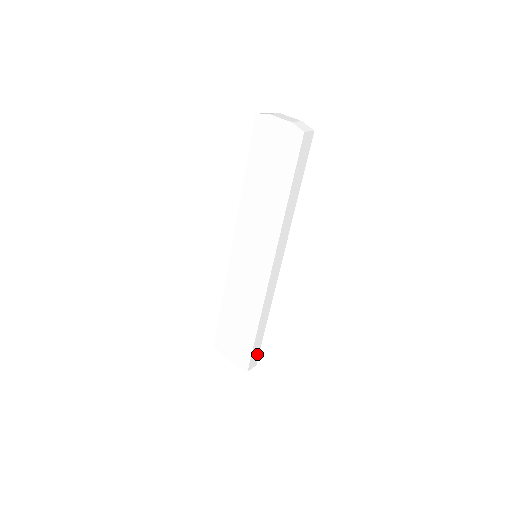
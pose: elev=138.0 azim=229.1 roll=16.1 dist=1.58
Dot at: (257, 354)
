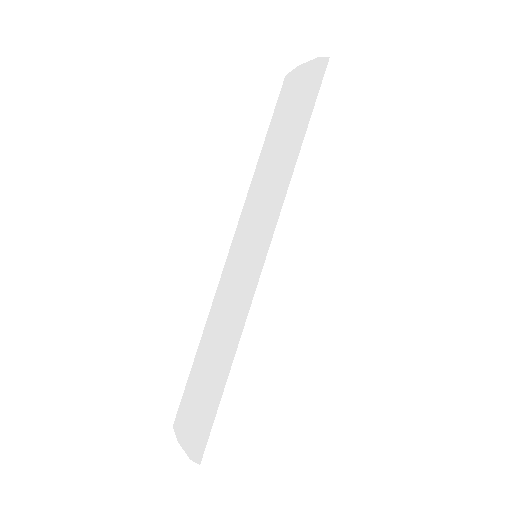
Dot at: (226, 437)
